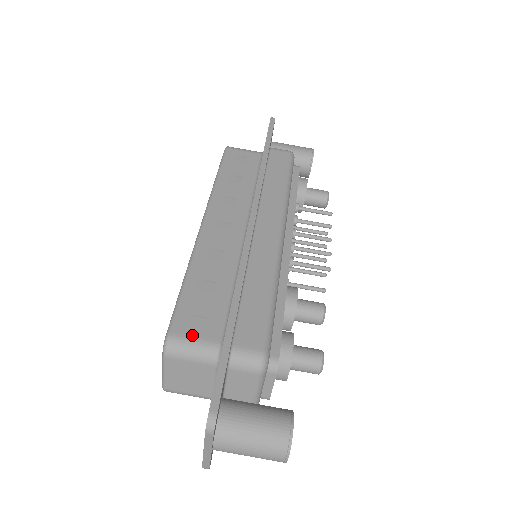
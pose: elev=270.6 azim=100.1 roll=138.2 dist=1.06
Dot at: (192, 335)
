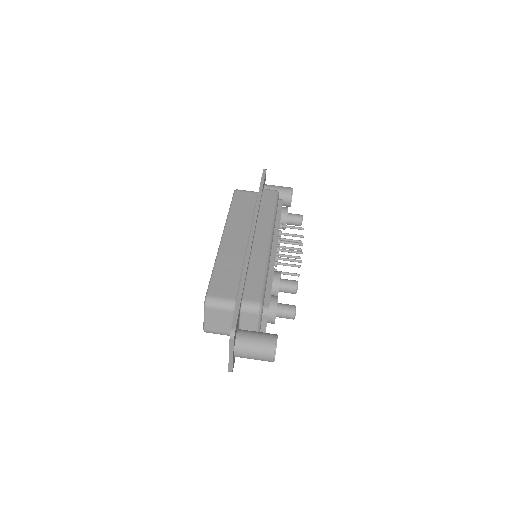
Dot at: (220, 295)
